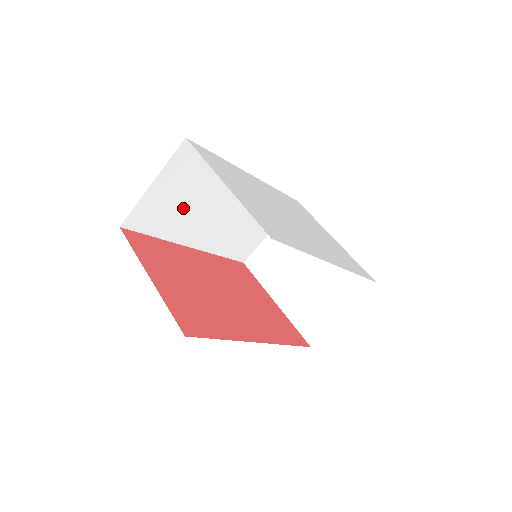
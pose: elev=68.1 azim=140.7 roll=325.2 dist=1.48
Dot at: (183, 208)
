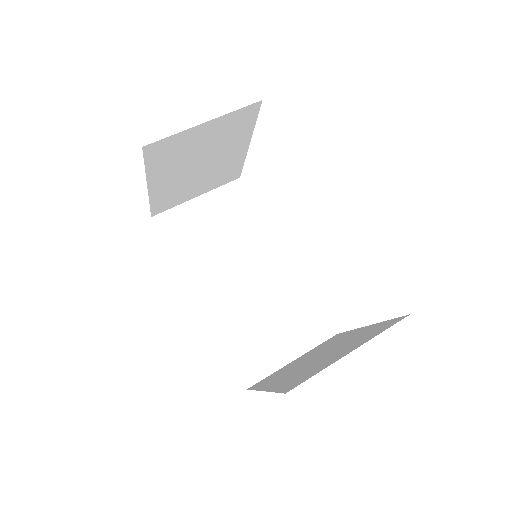
Dot at: (211, 241)
